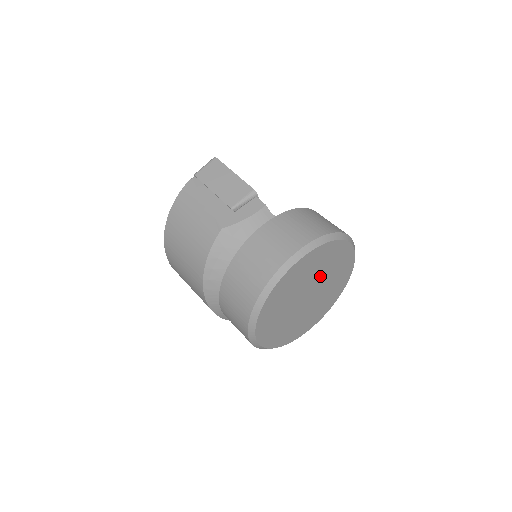
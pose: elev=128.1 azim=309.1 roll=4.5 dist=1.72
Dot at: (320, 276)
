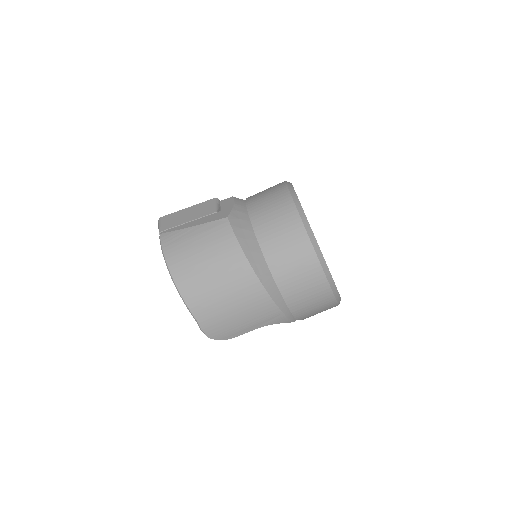
Dot at: occluded
